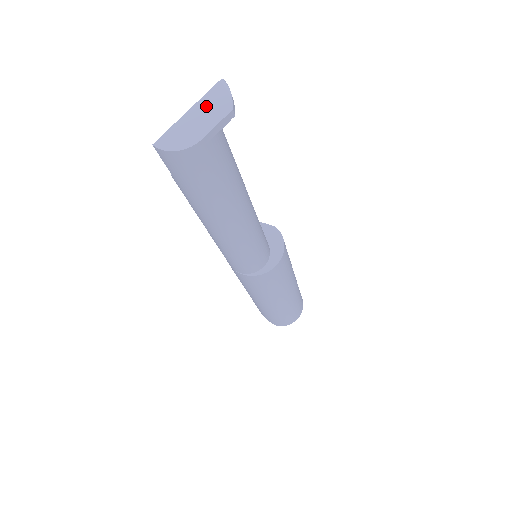
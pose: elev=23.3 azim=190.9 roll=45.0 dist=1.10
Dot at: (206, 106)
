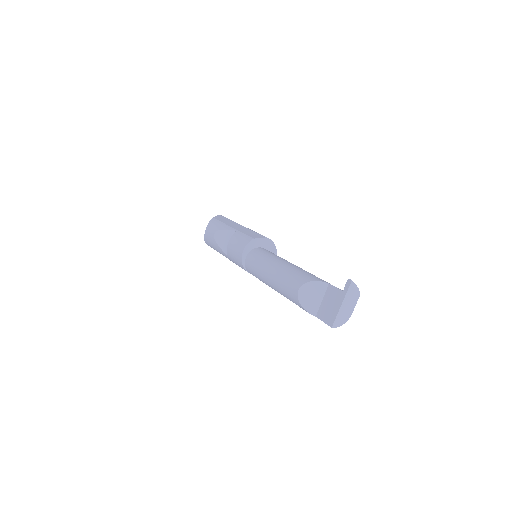
Dot at: (349, 298)
